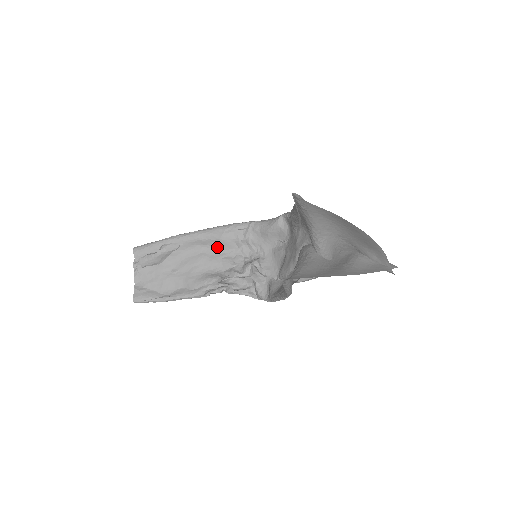
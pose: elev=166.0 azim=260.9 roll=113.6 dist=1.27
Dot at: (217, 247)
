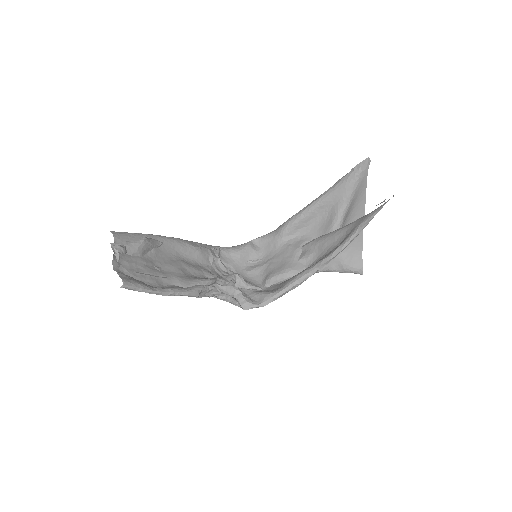
Dot at: (193, 258)
